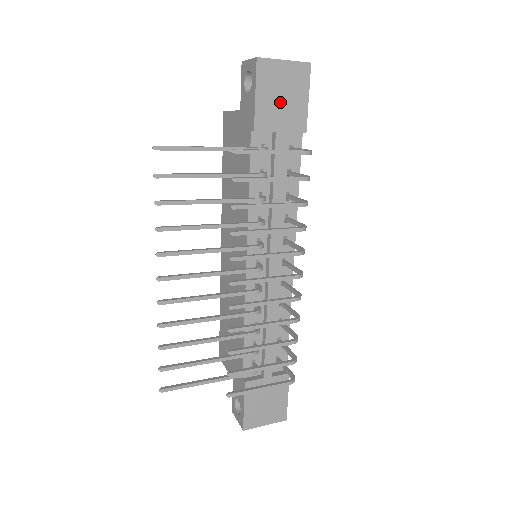
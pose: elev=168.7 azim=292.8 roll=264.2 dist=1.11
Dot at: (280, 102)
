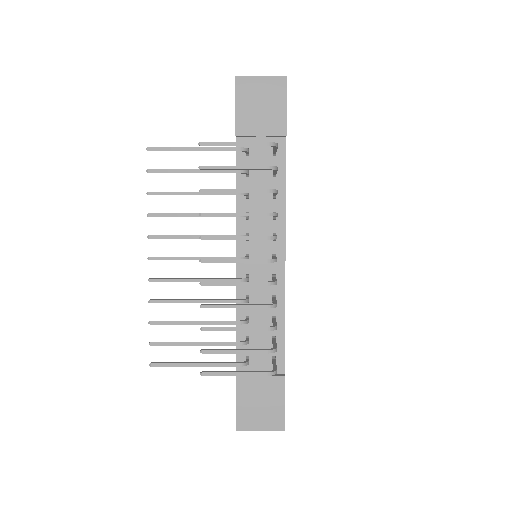
Dot at: (259, 110)
